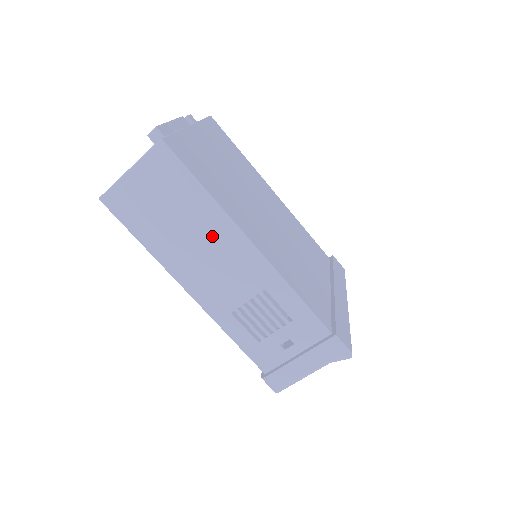
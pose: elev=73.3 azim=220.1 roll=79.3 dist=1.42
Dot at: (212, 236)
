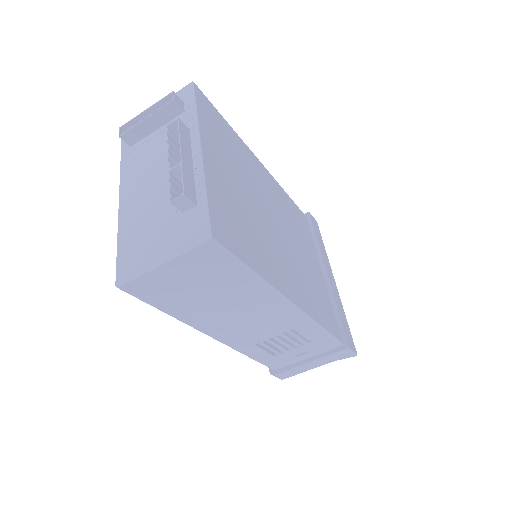
Dot at: (252, 303)
